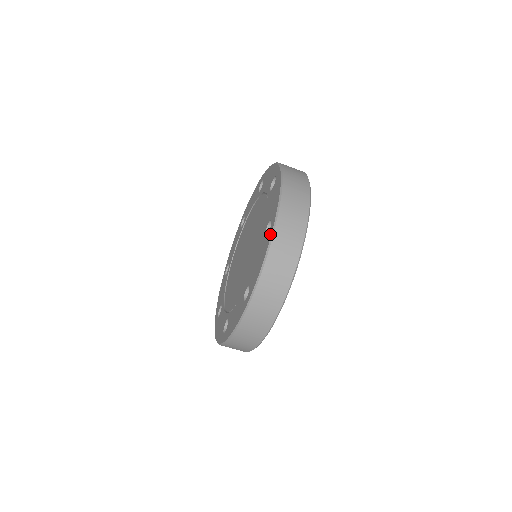
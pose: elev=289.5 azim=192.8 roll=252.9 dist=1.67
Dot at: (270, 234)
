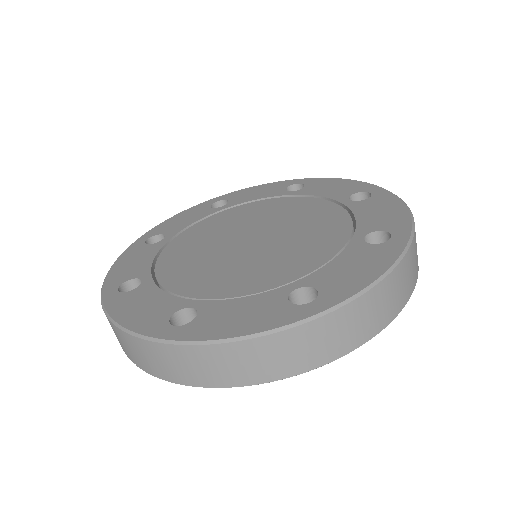
Dot at: (295, 317)
